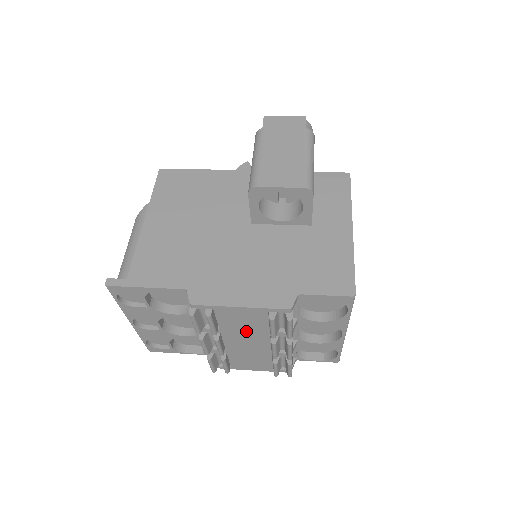
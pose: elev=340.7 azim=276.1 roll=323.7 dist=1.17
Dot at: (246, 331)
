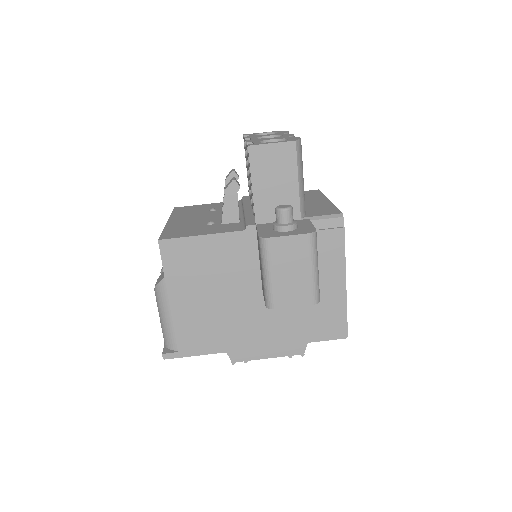
Dot at: occluded
